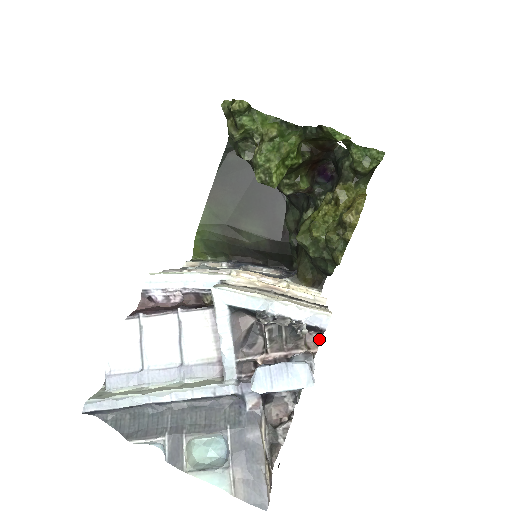
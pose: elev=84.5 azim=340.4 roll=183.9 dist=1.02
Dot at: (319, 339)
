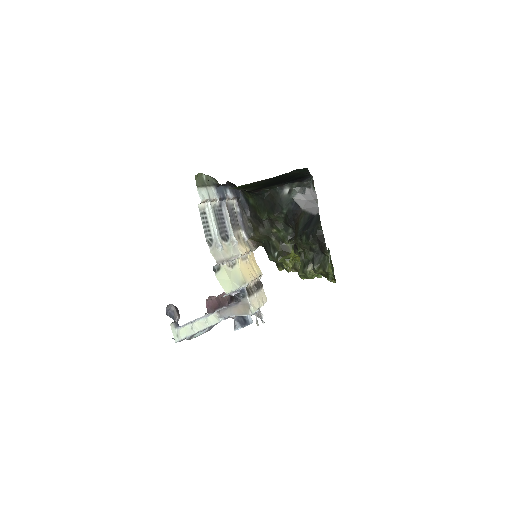
Dot at: occluded
